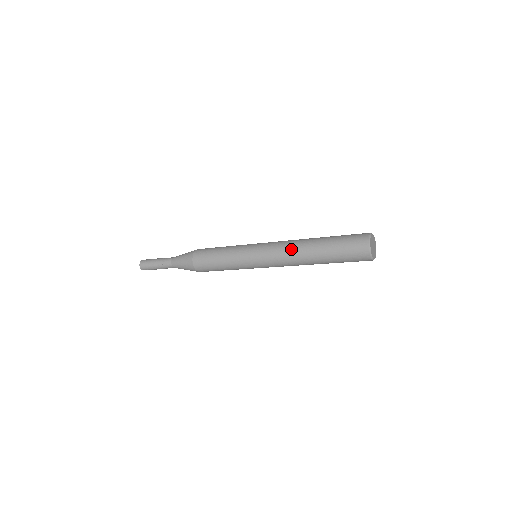
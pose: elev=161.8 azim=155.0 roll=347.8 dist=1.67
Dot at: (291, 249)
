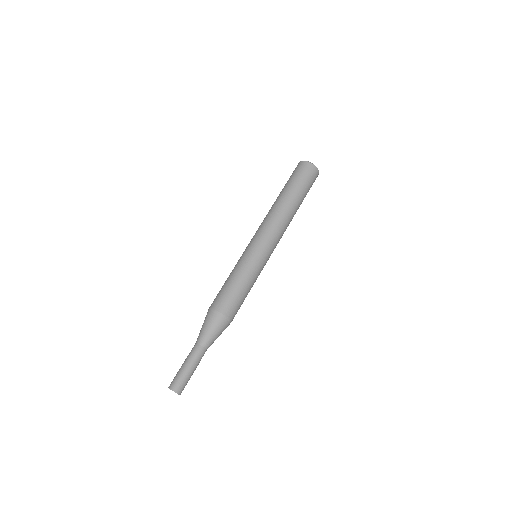
Dot at: (277, 215)
